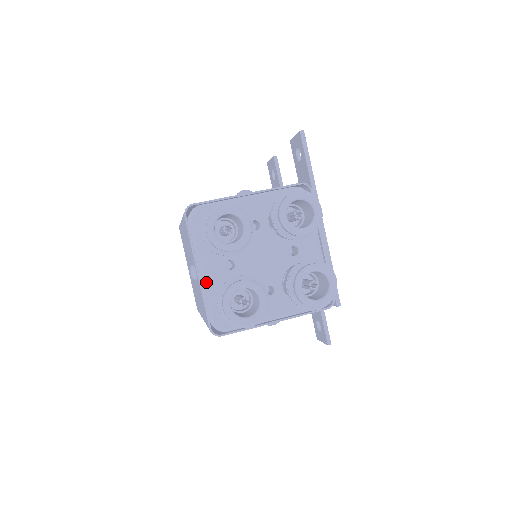
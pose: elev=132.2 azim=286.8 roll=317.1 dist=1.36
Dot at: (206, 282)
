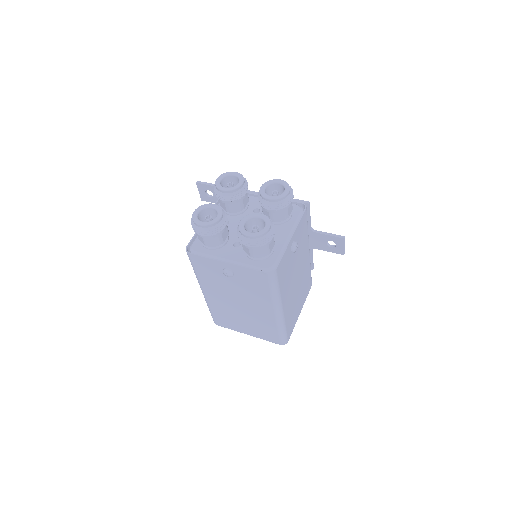
Dot at: (236, 261)
